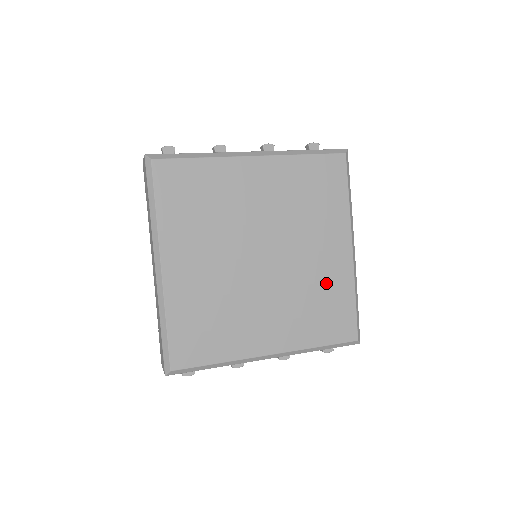
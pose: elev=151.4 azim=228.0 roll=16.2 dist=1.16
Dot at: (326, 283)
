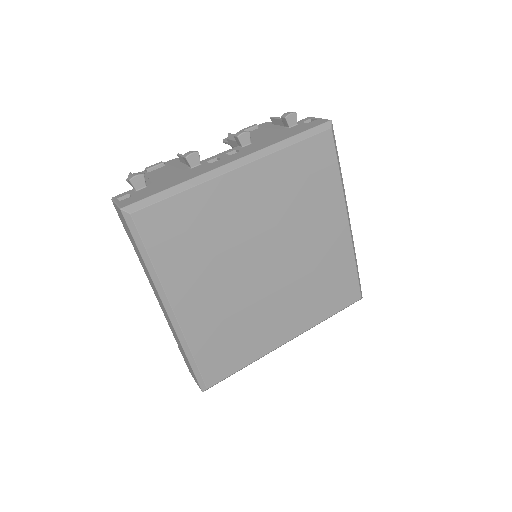
Dot at: (329, 263)
